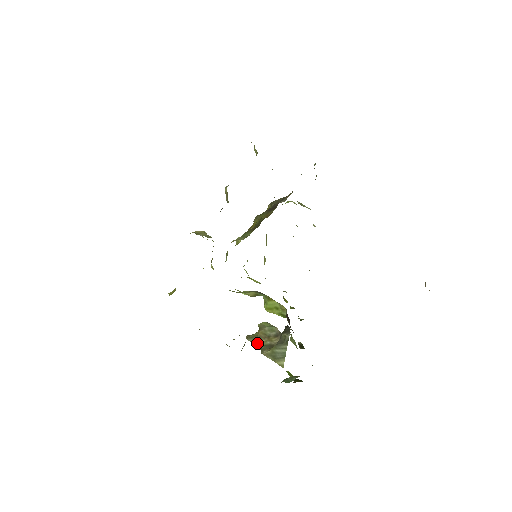
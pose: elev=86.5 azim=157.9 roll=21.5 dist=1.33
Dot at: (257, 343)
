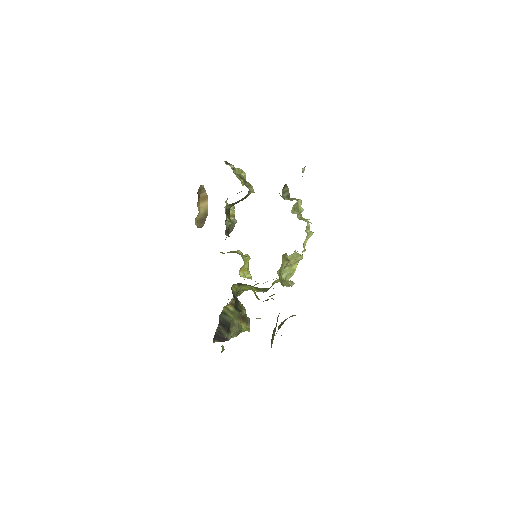
Dot at: occluded
